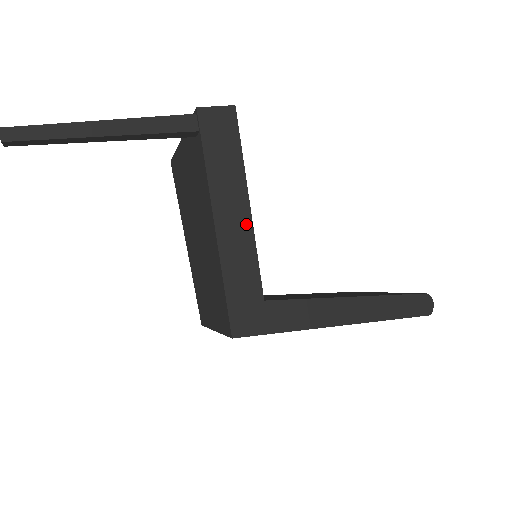
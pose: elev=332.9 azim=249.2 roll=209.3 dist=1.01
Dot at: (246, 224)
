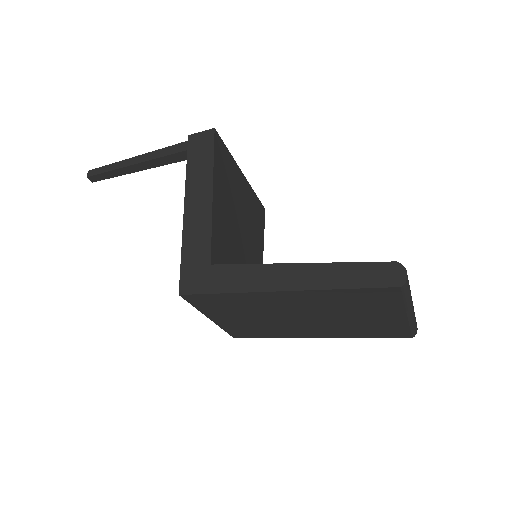
Dot at: (207, 205)
